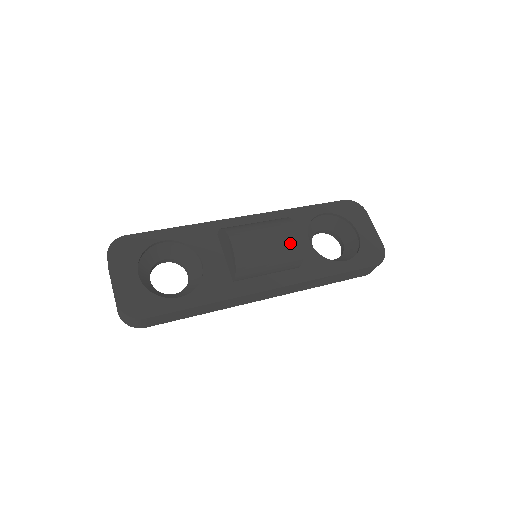
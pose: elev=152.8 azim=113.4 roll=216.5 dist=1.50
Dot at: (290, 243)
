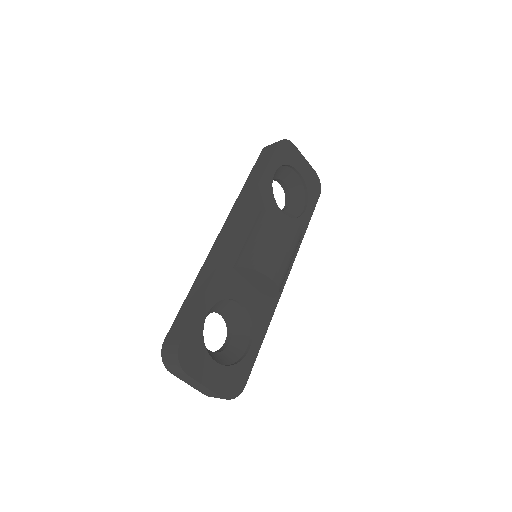
Dot at: (297, 241)
